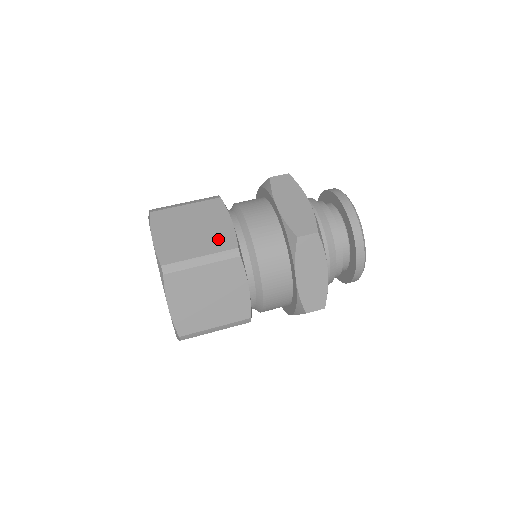
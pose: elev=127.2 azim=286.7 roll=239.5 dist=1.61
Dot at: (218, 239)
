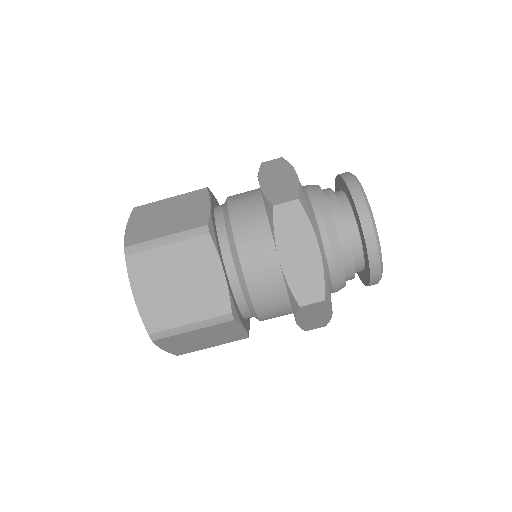
Dot at: (209, 300)
